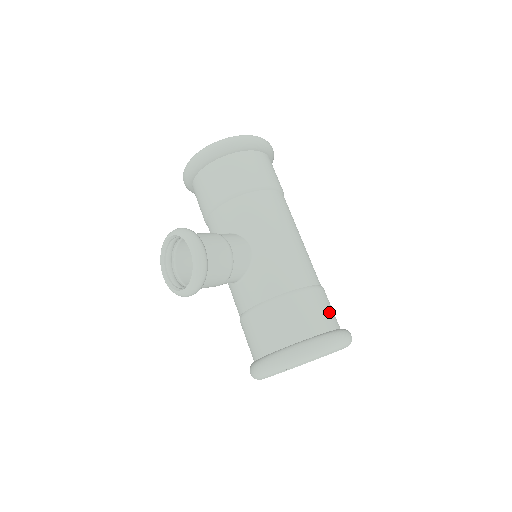
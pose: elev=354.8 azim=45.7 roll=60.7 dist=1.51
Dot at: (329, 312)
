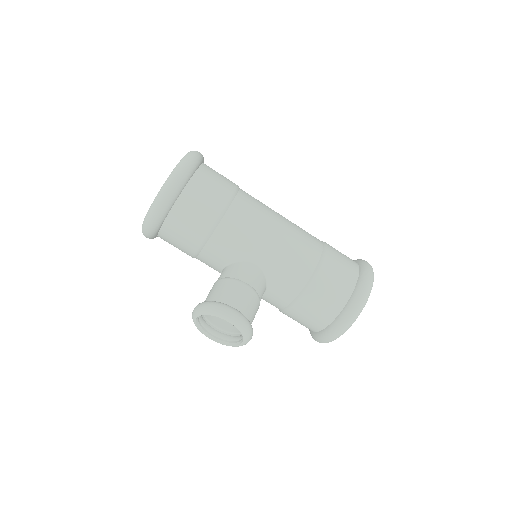
Dot at: (345, 264)
